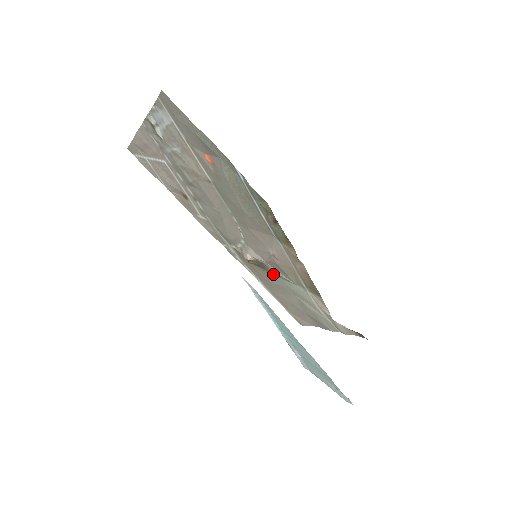
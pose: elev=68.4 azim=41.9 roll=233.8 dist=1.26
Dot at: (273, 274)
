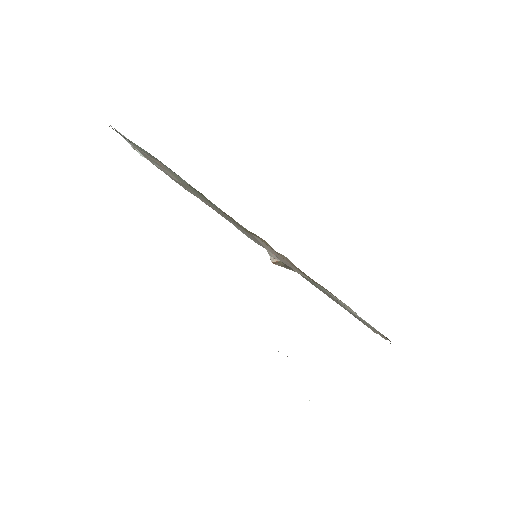
Dot at: occluded
